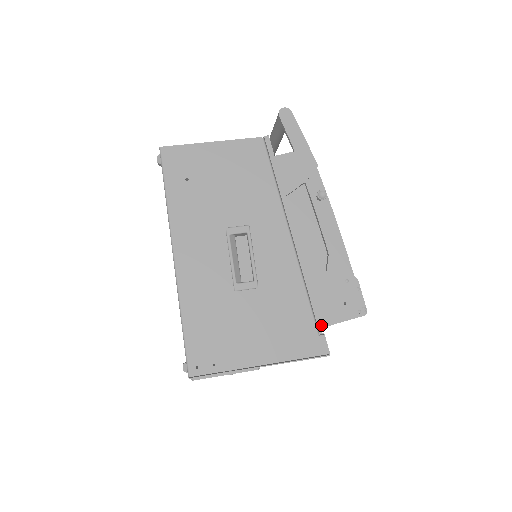
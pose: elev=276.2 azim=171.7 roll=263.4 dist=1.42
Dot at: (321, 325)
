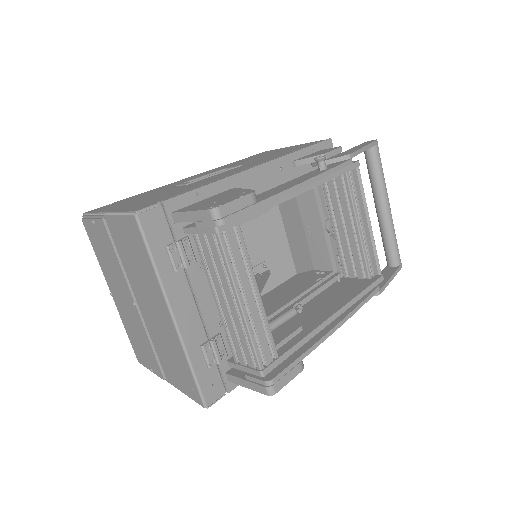
Dot at: (170, 198)
